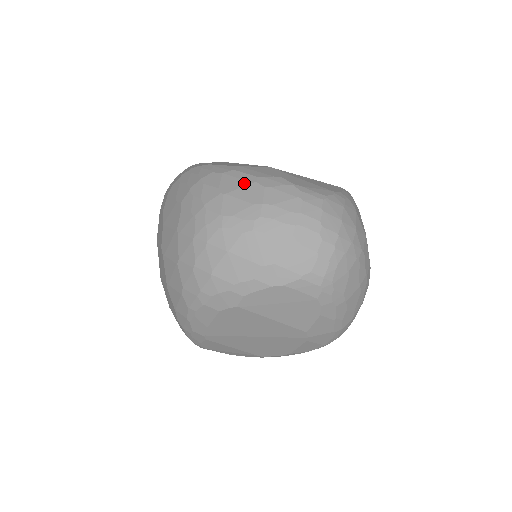
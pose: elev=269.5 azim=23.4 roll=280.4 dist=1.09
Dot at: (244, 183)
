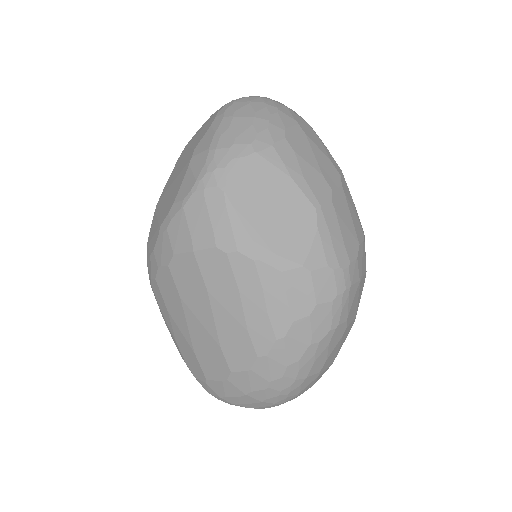
Dot at: occluded
